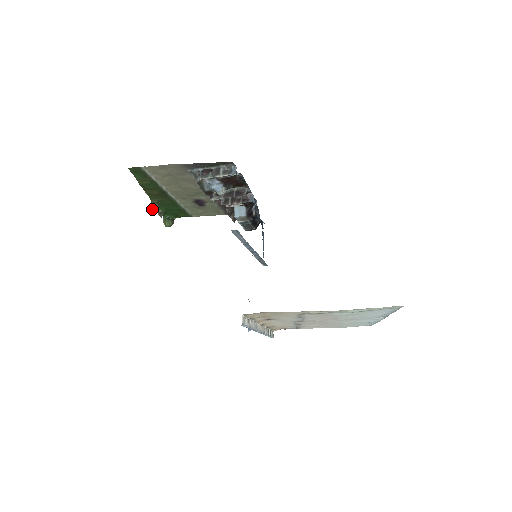
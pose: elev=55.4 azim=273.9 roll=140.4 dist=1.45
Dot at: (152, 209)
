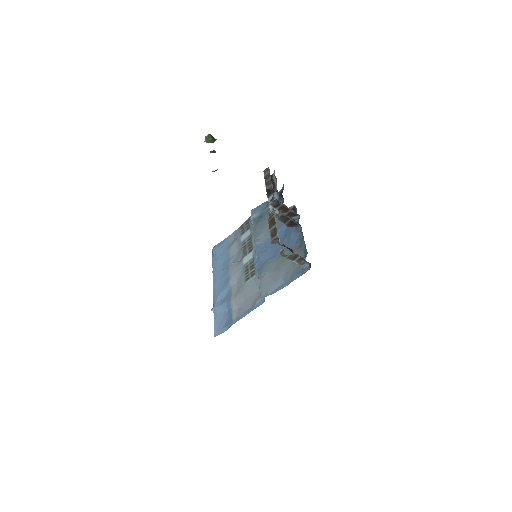
Dot at: (212, 171)
